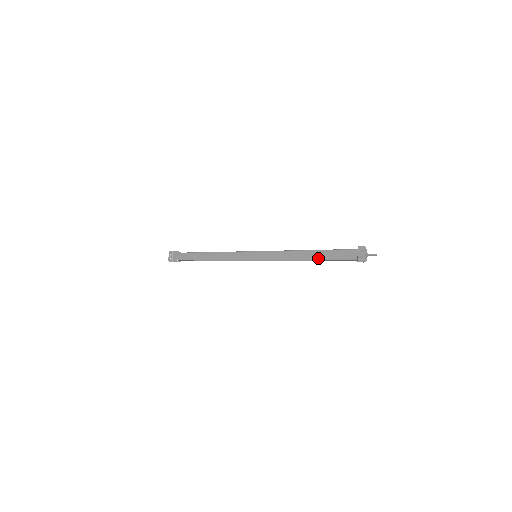
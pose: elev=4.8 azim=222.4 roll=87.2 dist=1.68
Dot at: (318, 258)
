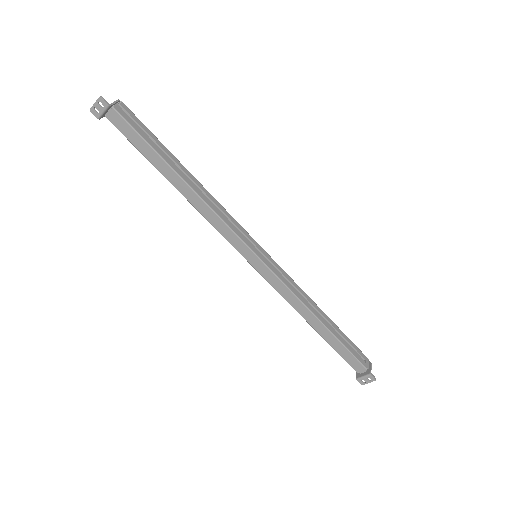
Dot at: (326, 339)
